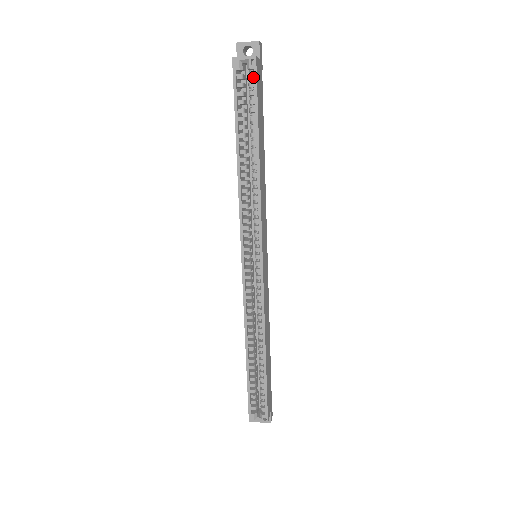
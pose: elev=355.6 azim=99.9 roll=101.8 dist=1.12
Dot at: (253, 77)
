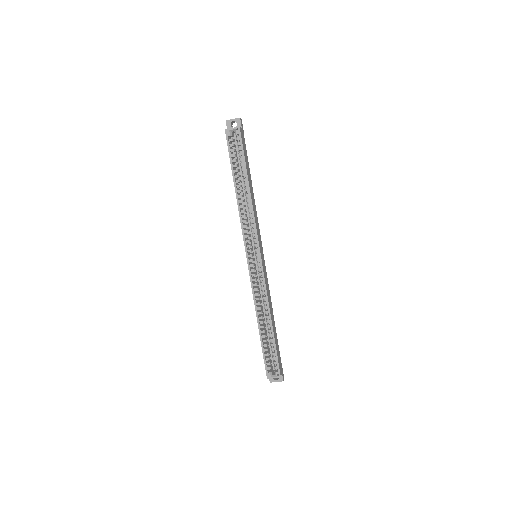
Dot at: (239, 139)
